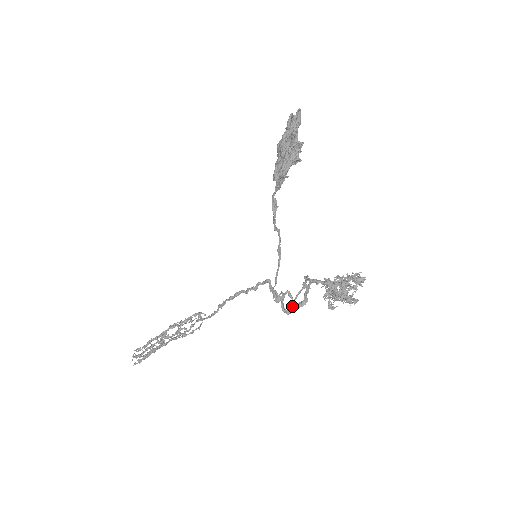
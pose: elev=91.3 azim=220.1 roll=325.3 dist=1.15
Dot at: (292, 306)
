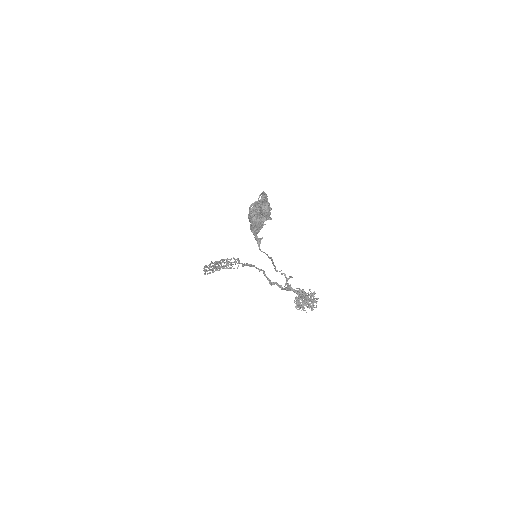
Dot at: (285, 284)
